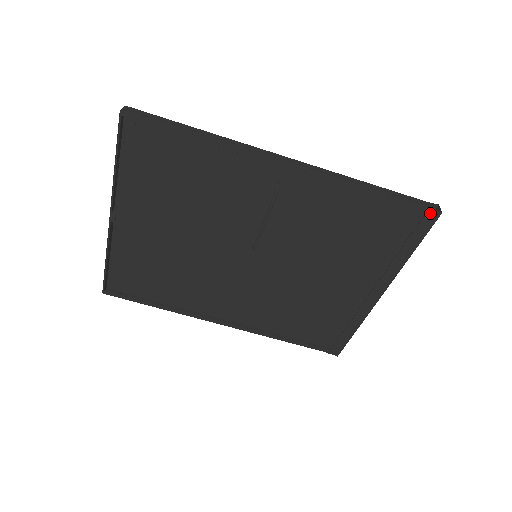
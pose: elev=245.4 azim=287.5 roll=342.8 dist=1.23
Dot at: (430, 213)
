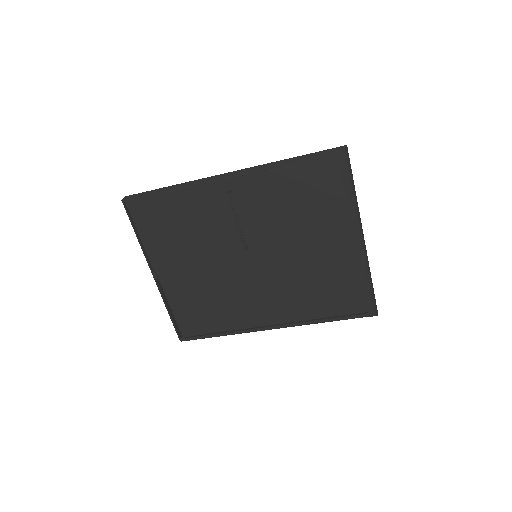
Dot at: (340, 153)
